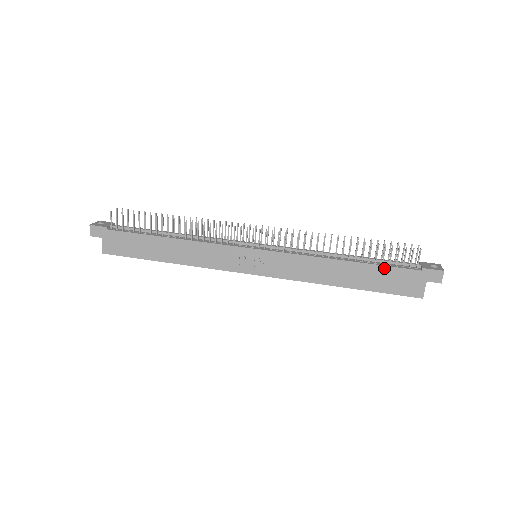
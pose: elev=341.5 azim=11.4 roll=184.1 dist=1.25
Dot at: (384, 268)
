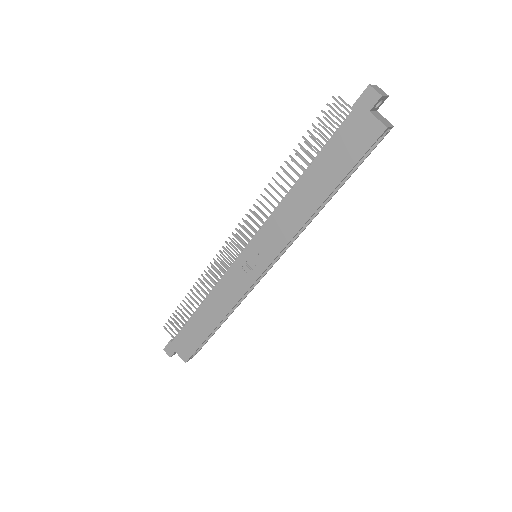
Dot at: (327, 148)
